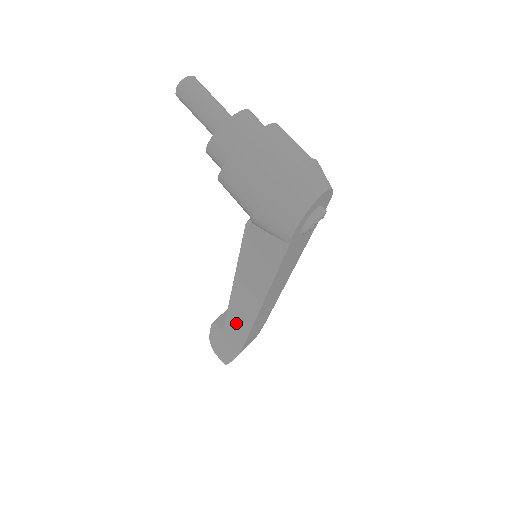
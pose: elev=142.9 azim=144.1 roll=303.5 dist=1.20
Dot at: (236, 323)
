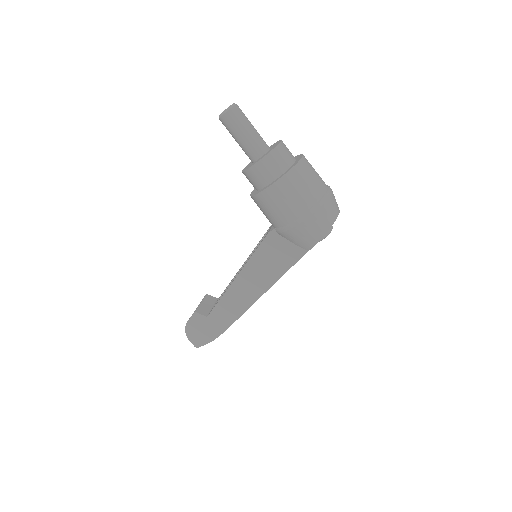
Dot at: (225, 312)
